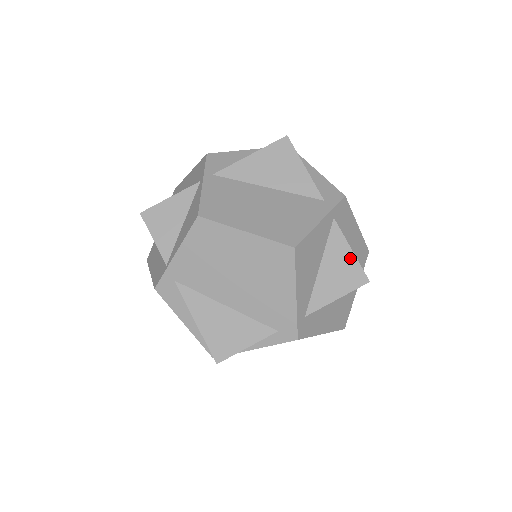
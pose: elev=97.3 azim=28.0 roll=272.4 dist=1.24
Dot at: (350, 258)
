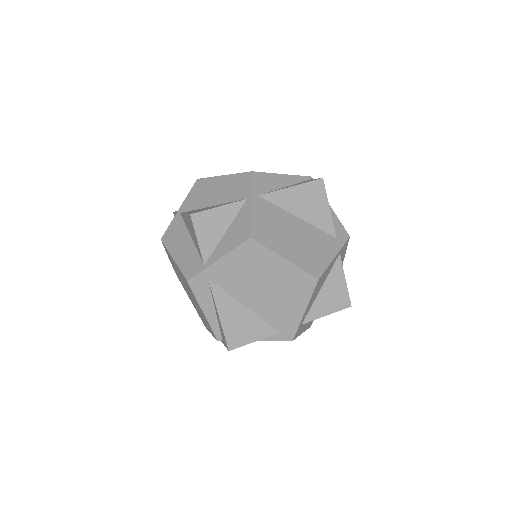
Dot at: (343, 286)
